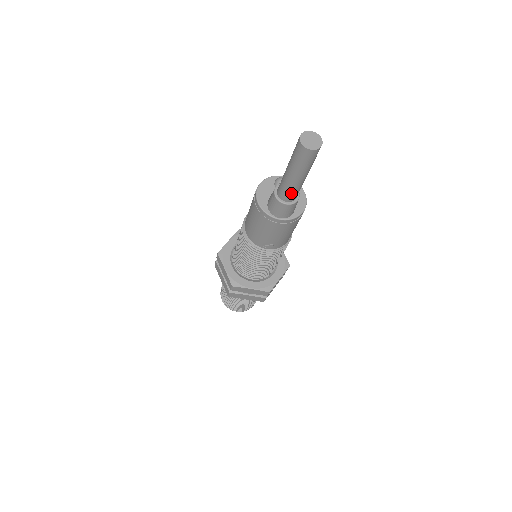
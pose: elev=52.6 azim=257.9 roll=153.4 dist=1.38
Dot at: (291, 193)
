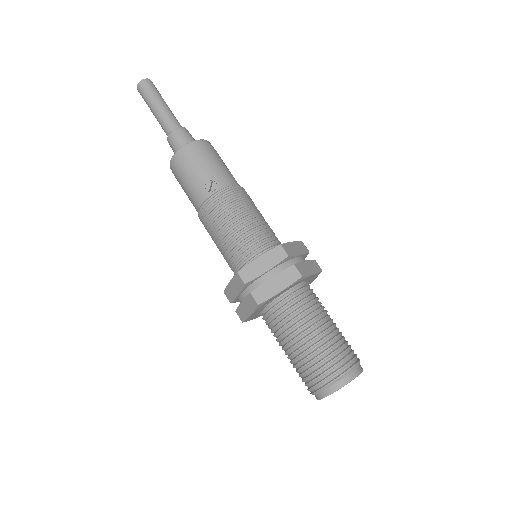
Dot at: (169, 121)
